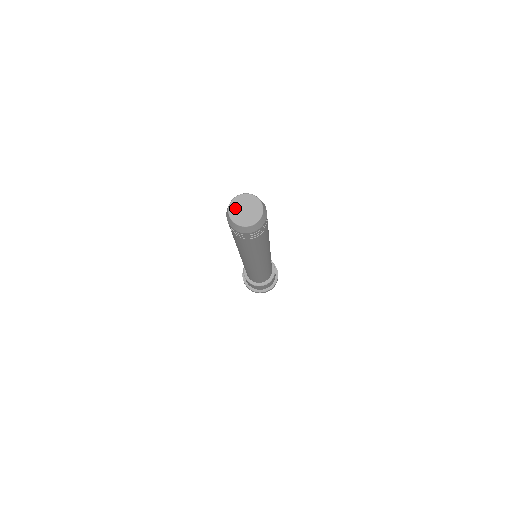
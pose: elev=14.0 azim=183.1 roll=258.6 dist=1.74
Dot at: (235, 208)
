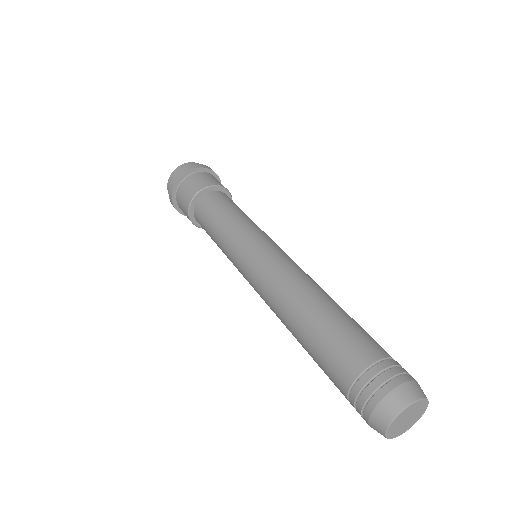
Dot at: (401, 419)
